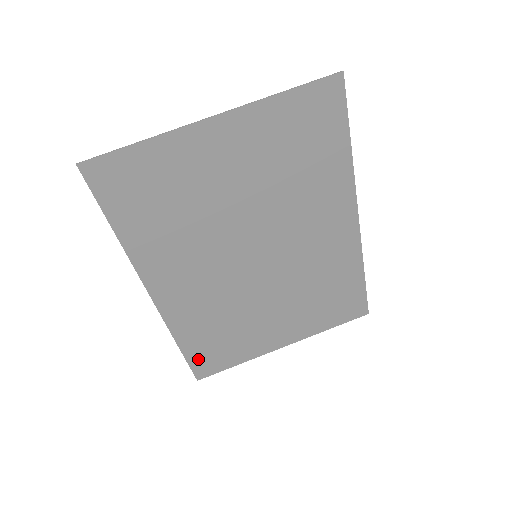
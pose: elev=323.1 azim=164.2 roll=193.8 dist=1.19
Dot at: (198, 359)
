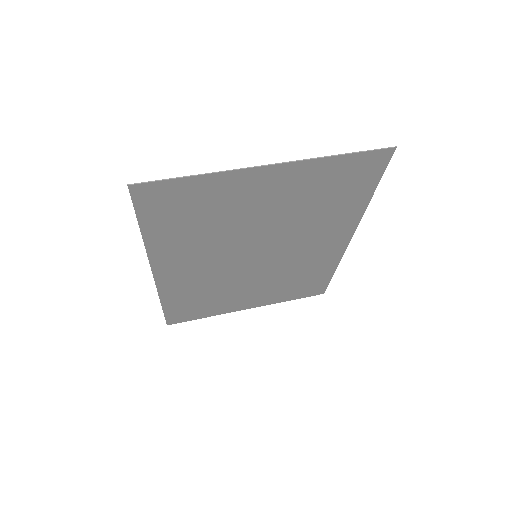
Dot at: (174, 313)
